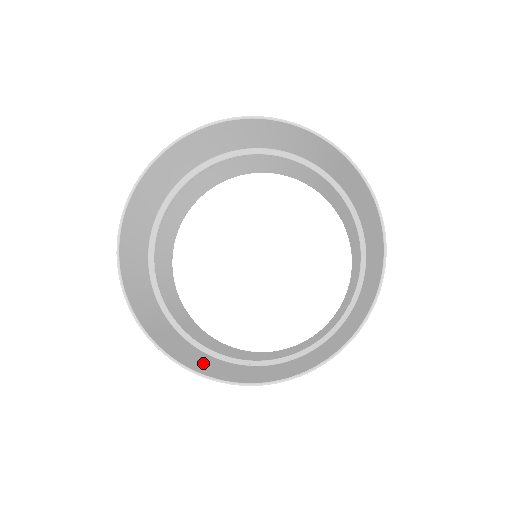
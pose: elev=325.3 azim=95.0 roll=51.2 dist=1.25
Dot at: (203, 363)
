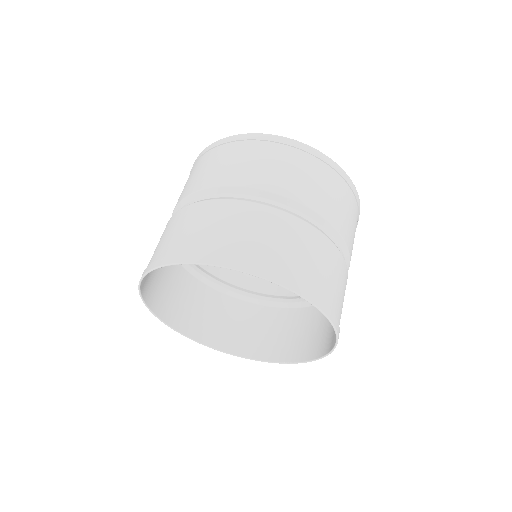
Dot at: (209, 318)
